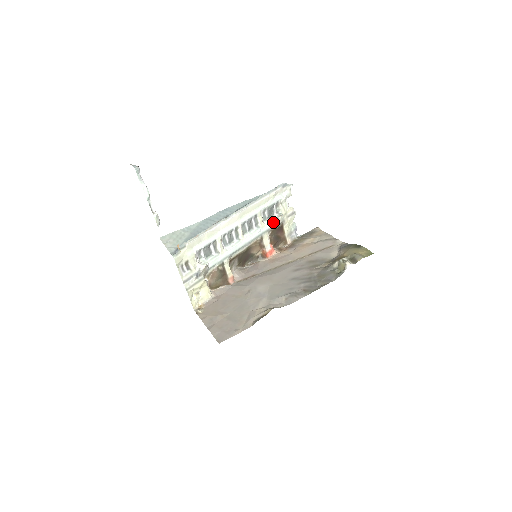
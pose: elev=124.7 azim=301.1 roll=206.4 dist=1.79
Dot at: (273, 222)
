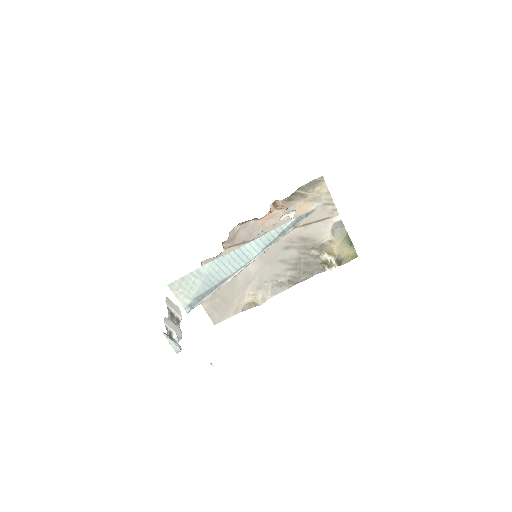
Dot at: (282, 218)
